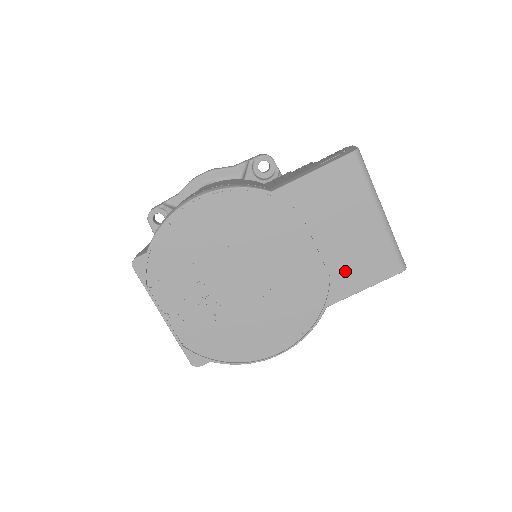
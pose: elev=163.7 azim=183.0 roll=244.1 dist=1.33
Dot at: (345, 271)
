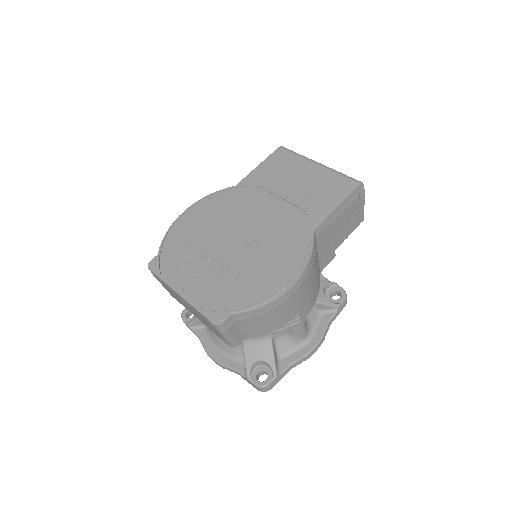
Dot at: (313, 202)
